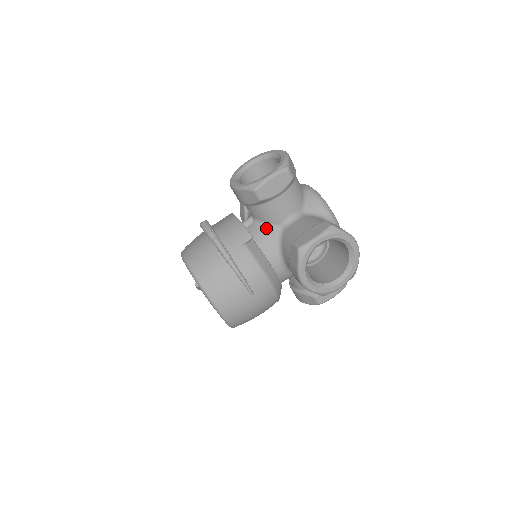
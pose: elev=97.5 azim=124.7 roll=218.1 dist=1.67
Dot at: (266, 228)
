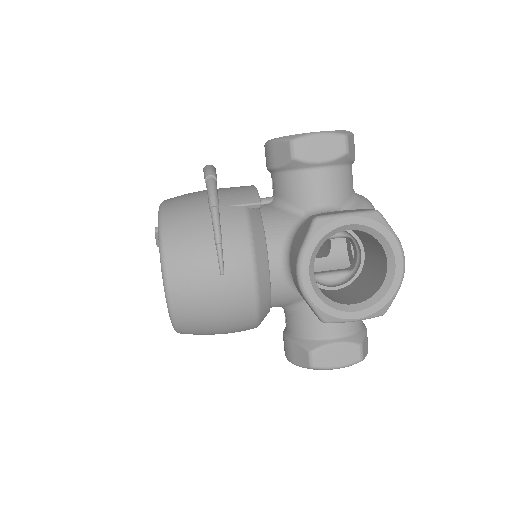
Dot at: (285, 210)
